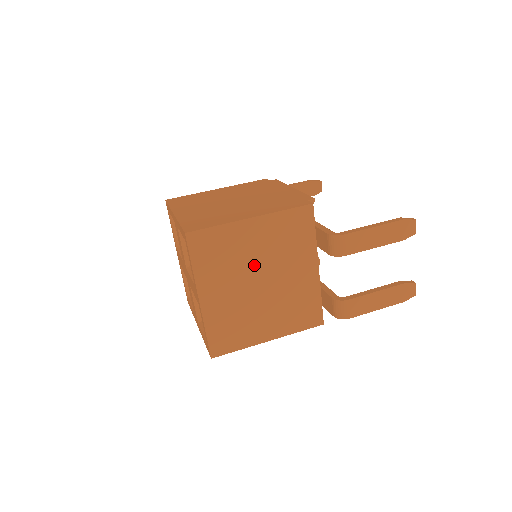
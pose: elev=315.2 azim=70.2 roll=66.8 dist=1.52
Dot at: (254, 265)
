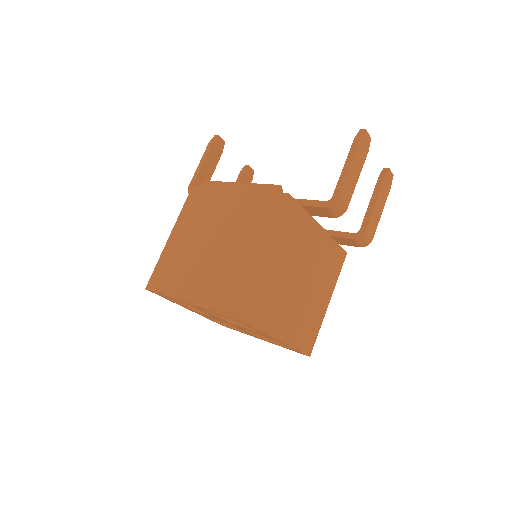
Dot at: (288, 278)
